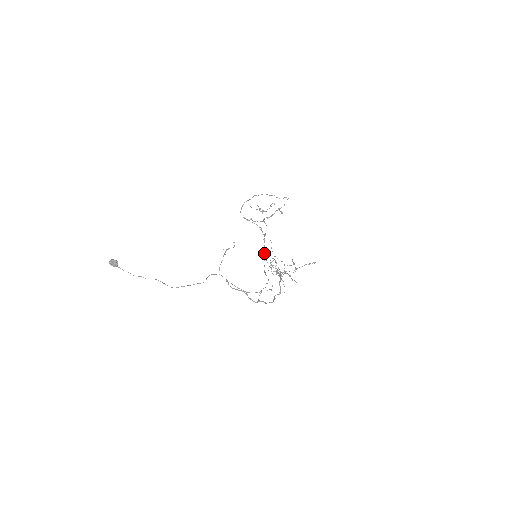
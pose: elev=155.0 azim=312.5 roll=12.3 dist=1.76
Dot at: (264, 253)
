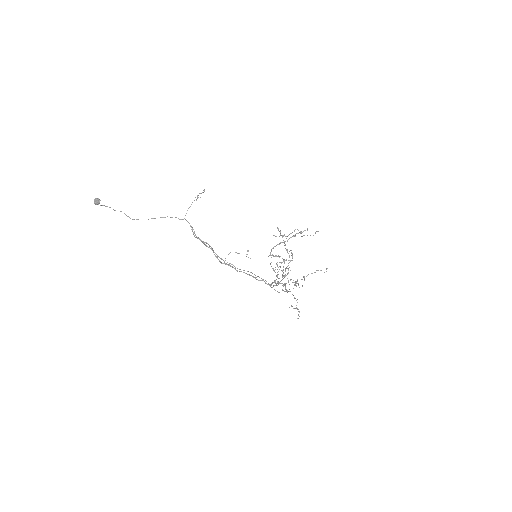
Dot at: (281, 280)
